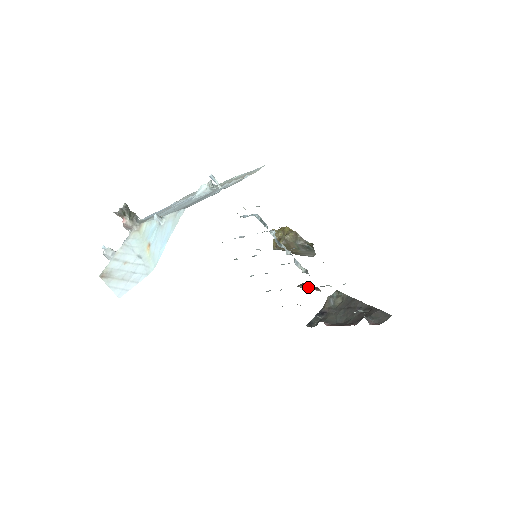
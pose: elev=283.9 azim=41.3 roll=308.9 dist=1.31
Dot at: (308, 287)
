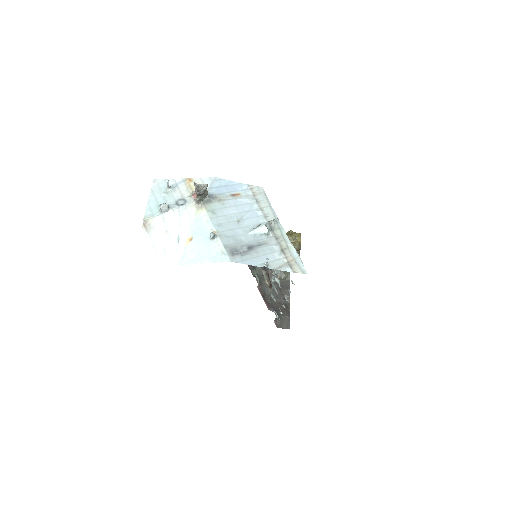
Dot at: (267, 281)
